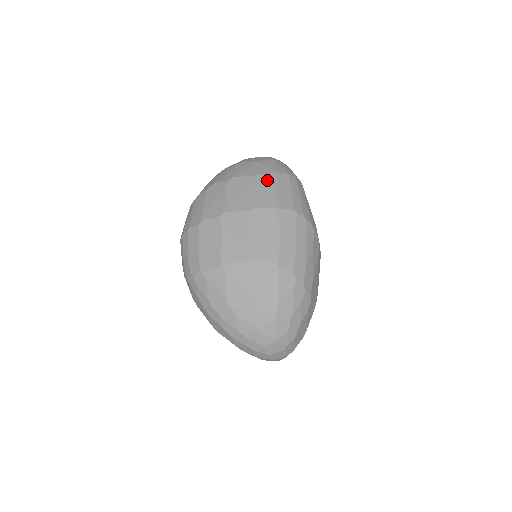
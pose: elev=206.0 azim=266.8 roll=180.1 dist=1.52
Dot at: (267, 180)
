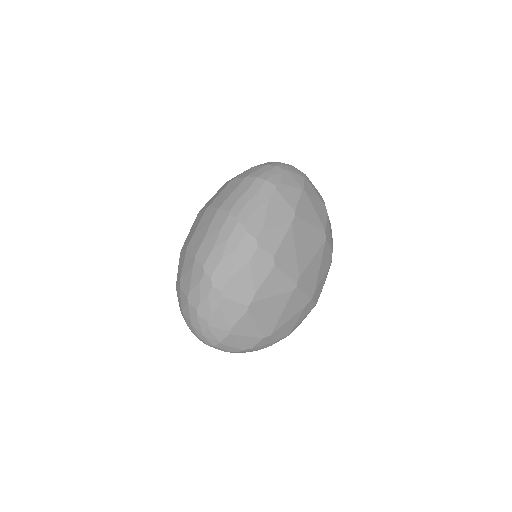
Dot at: (235, 183)
